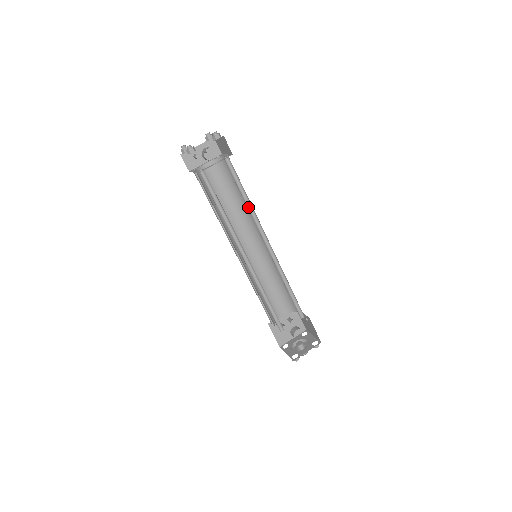
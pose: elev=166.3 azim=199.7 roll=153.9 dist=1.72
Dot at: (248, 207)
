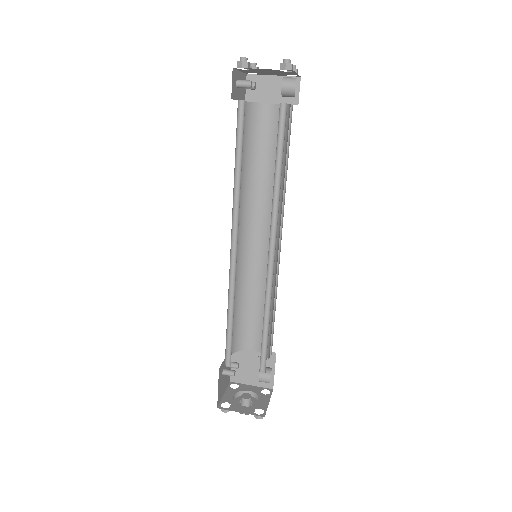
Dot at: occluded
